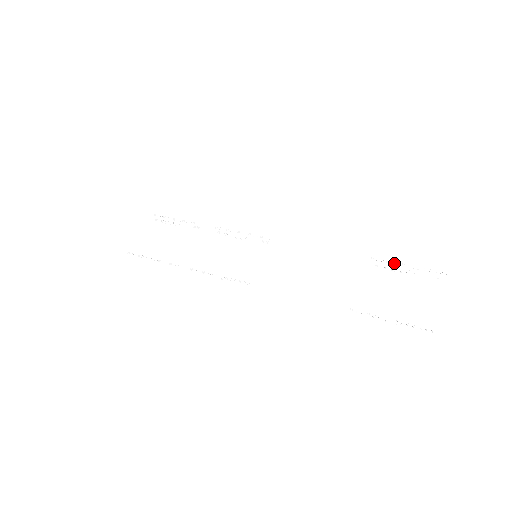
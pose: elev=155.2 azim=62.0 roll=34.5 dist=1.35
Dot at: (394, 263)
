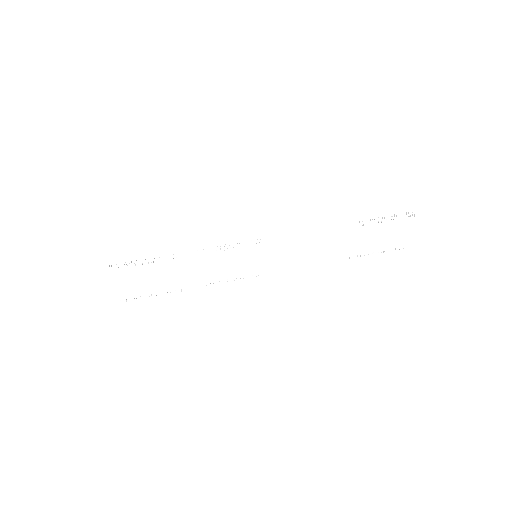
Dot at: (376, 218)
